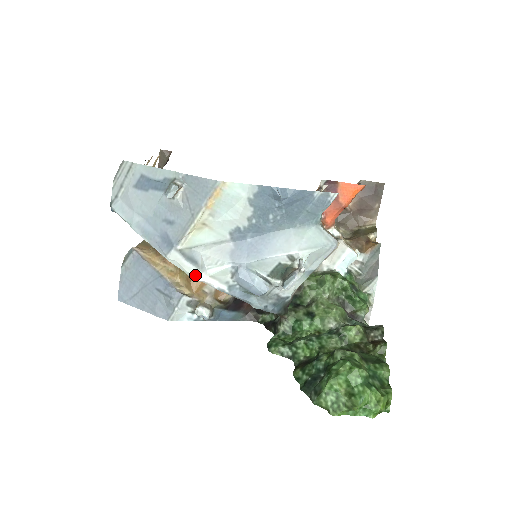
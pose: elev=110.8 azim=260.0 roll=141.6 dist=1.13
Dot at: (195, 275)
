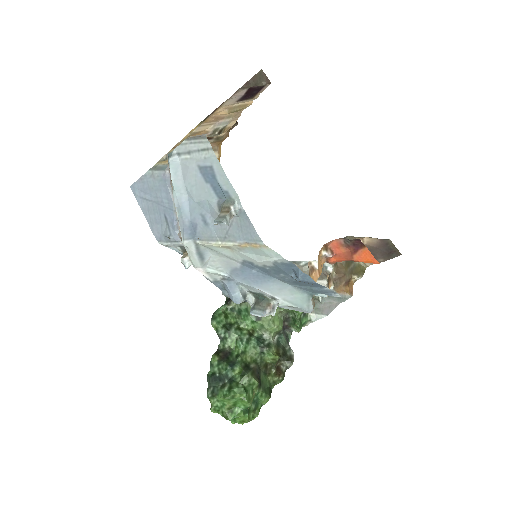
Dot at: (195, 265)
